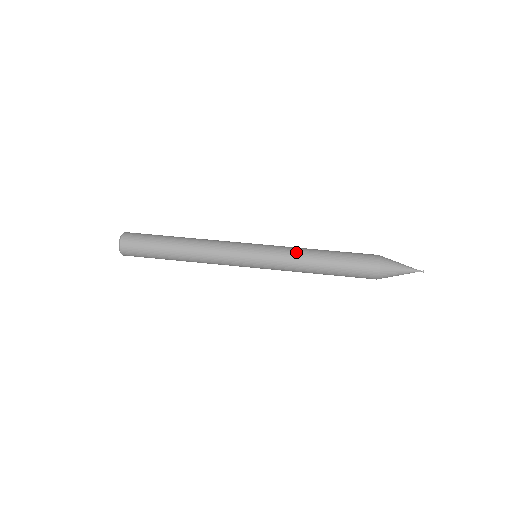
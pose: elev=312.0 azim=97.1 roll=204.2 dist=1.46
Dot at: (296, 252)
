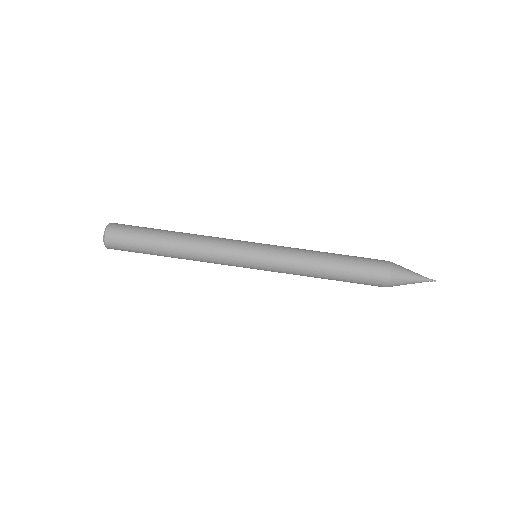
Dot at: (300, 259)
